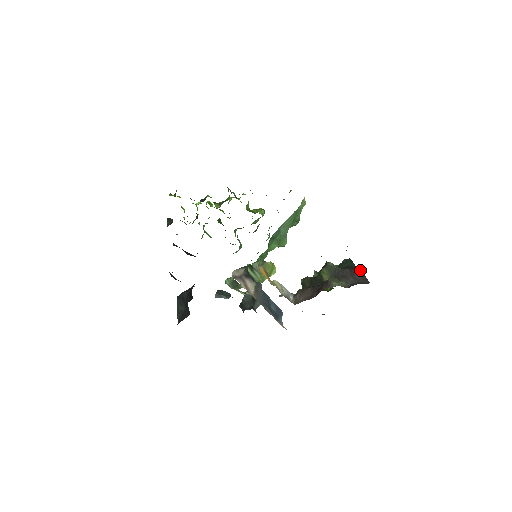
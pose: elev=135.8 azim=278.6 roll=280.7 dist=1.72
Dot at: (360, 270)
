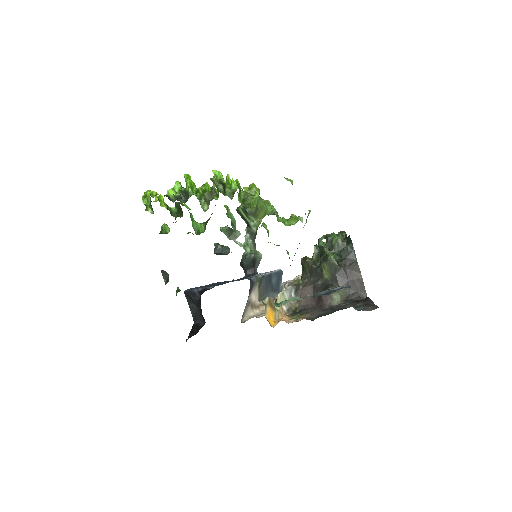
Dot at: (360, 272)
